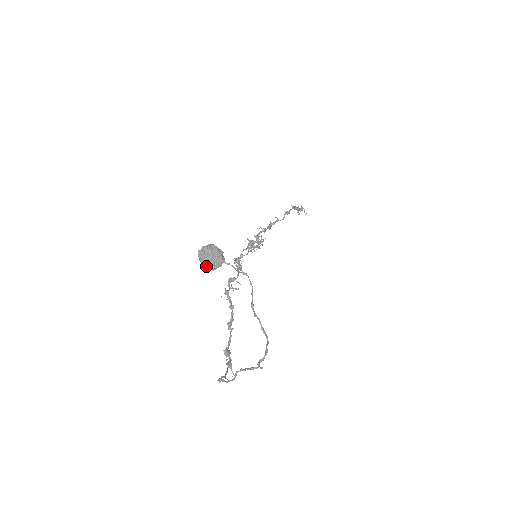
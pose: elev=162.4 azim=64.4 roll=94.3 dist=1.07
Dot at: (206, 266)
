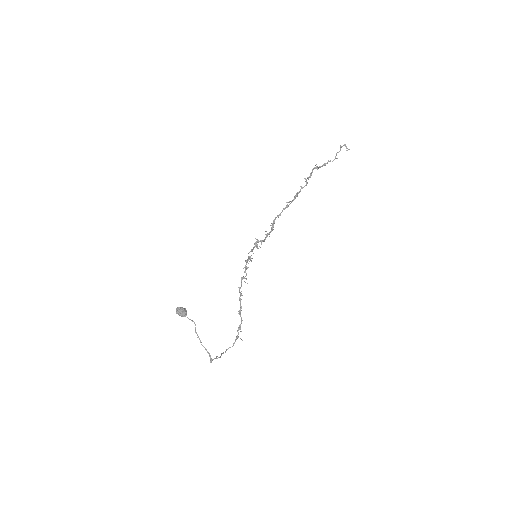
Dot at: (182, 316)
